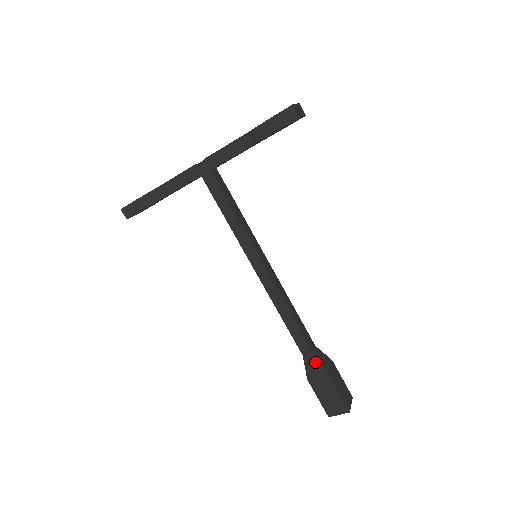
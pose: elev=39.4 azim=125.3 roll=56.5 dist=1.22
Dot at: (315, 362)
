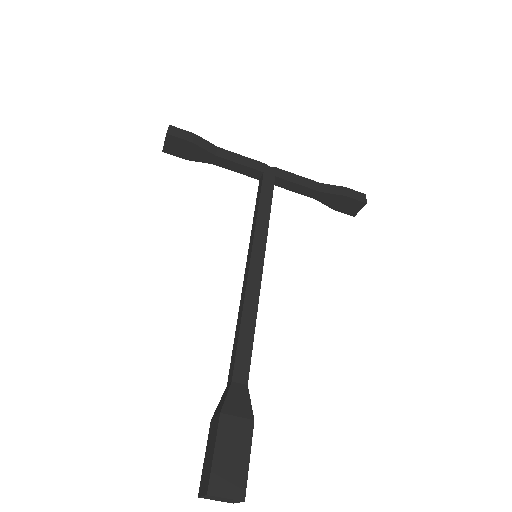
Dot at: (244, 397)
